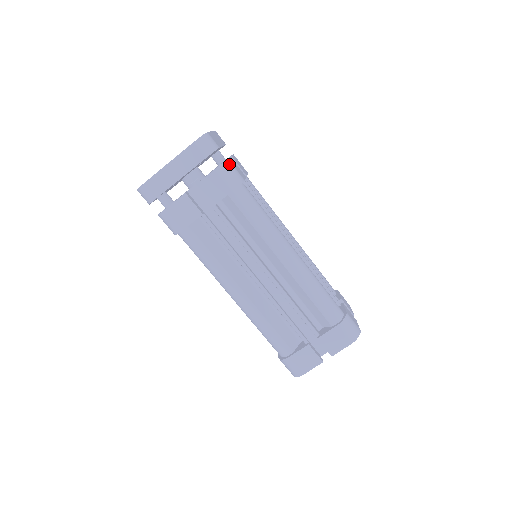
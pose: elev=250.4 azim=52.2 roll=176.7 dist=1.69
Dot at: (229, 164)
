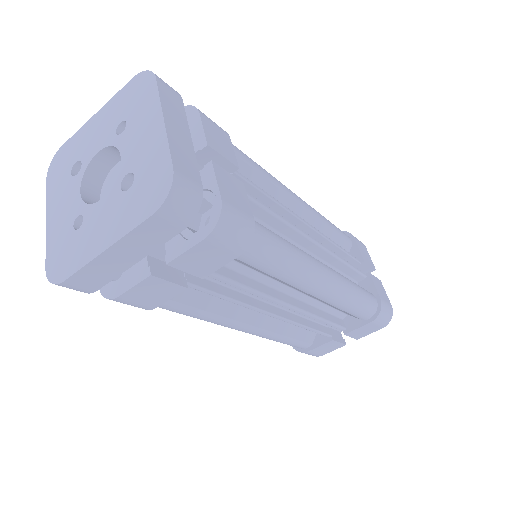
Dot at: (227, 214)
